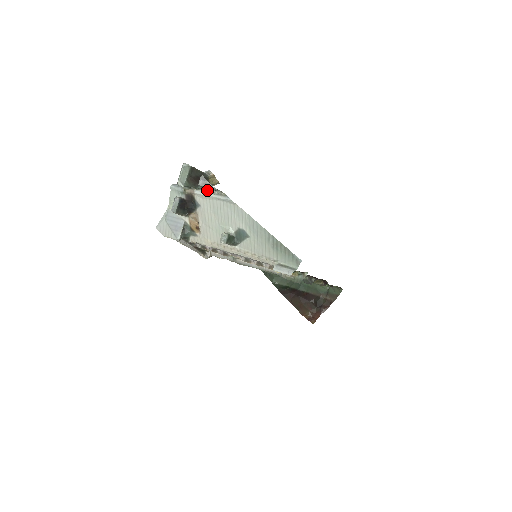
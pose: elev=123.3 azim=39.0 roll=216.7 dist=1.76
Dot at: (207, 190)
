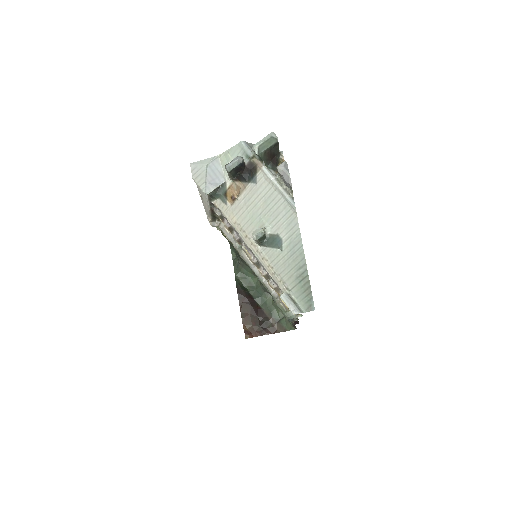
Dot at: (277, 176)
